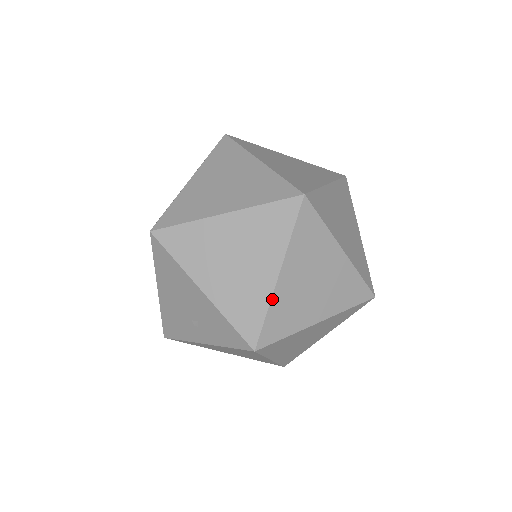
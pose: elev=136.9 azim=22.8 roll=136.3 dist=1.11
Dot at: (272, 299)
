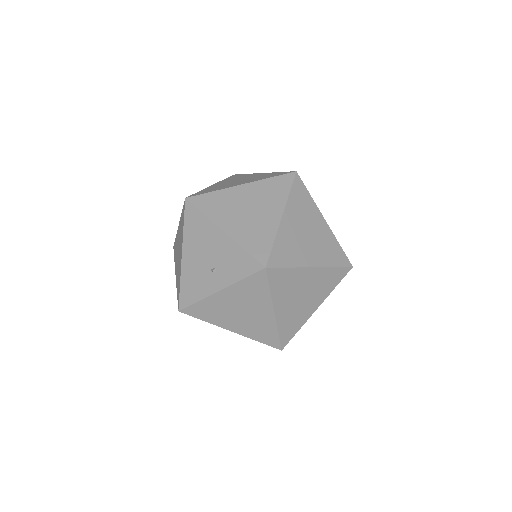
Dot at: (278, 232)
